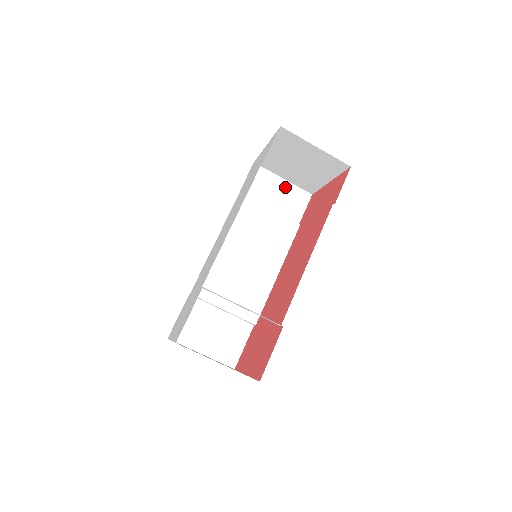
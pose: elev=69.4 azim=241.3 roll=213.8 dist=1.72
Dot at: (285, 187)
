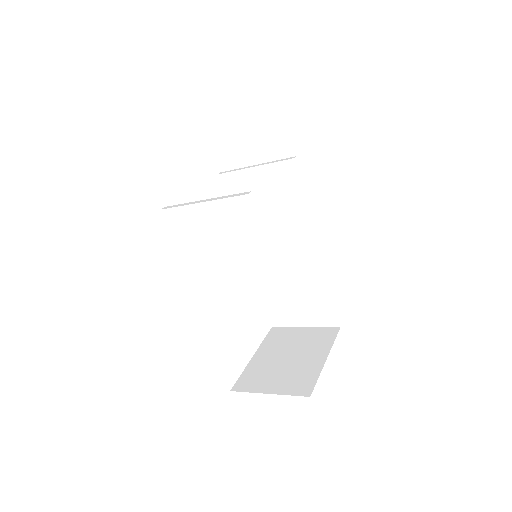
Dot at: (251, 126)
